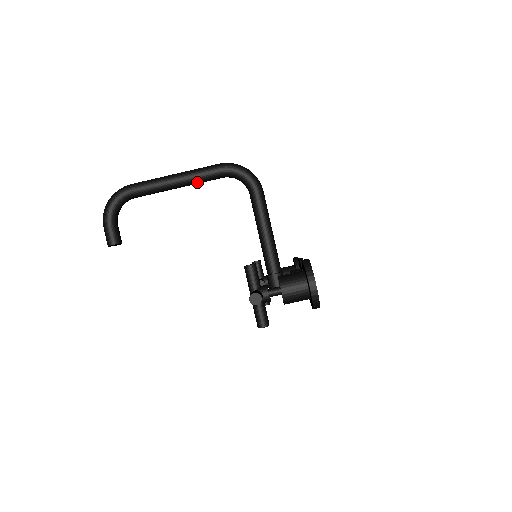
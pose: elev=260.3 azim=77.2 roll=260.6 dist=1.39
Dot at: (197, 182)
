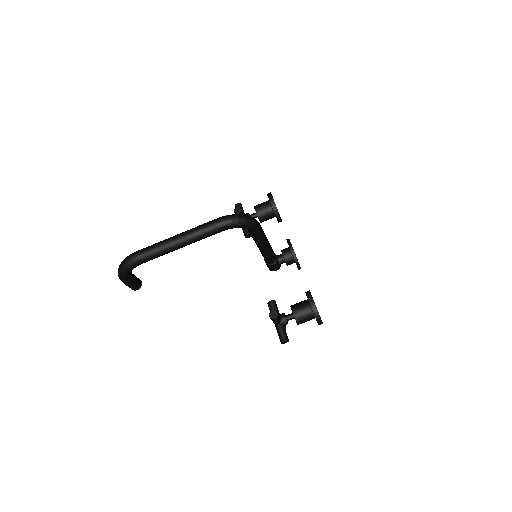
Dot at: occluded
